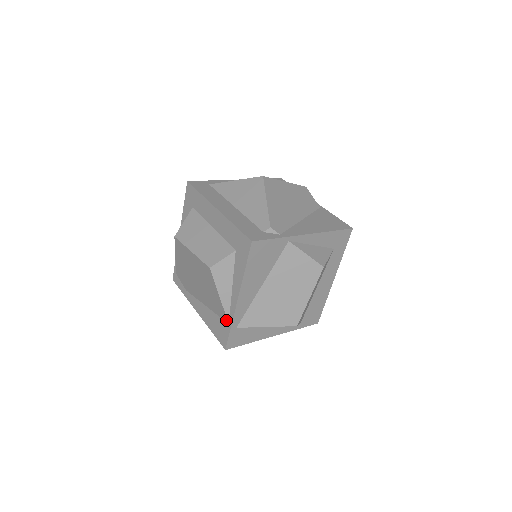
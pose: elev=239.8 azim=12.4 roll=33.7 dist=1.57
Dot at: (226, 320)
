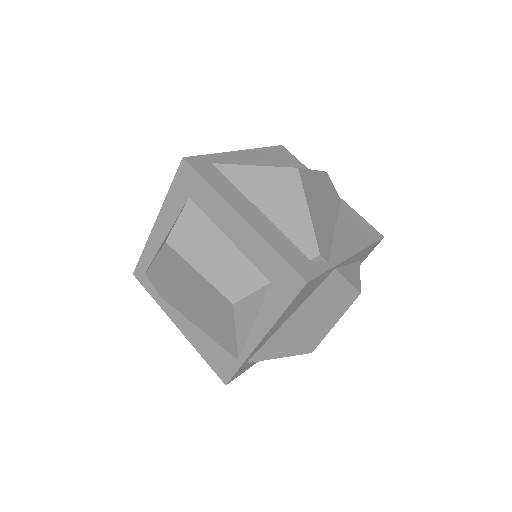
Dot at: (235, 356)
